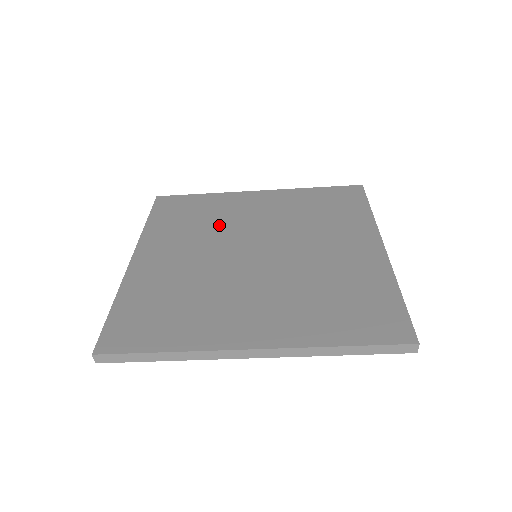
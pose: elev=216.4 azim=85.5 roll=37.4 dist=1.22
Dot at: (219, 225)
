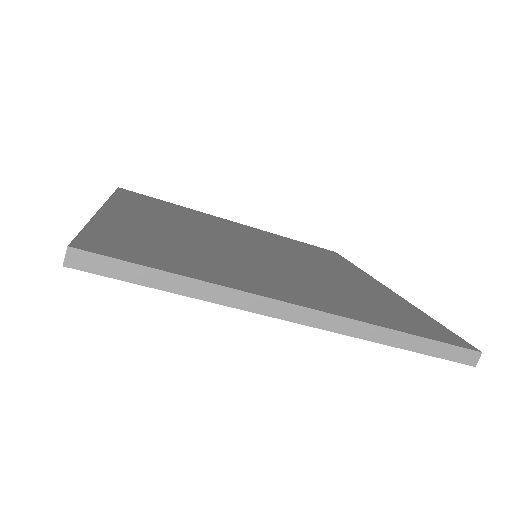
Dot at: (204, 224)
